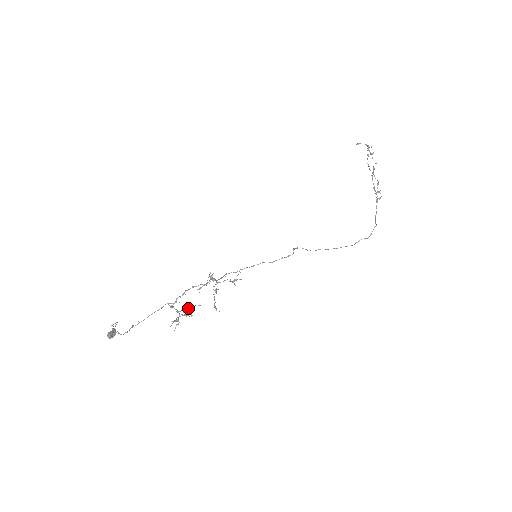
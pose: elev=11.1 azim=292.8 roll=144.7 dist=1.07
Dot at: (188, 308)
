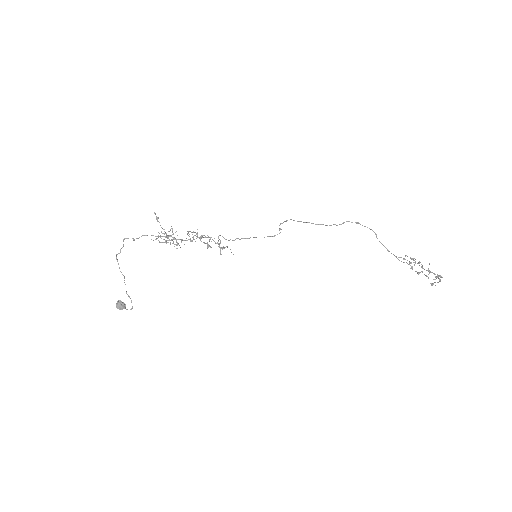
Dot at: (174, 237)
